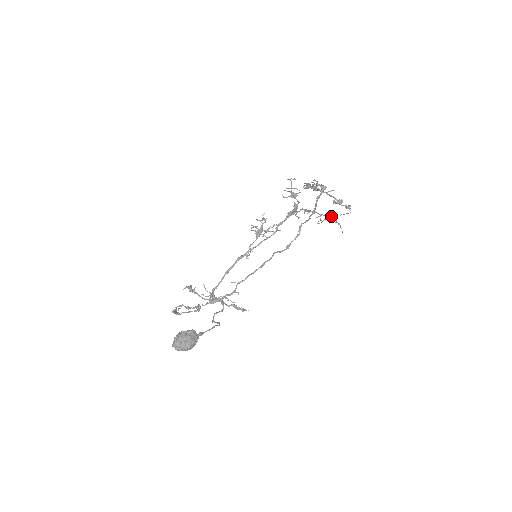
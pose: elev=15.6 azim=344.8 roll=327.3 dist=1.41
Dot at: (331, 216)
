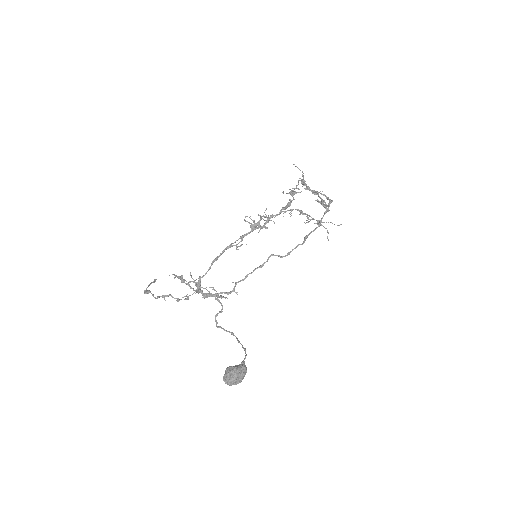
Dot at: (322, 222)
